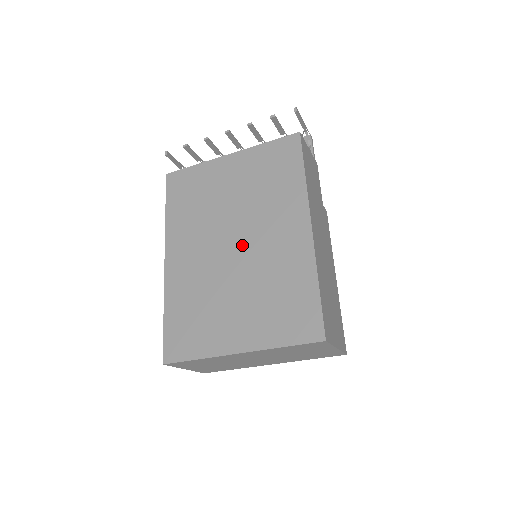
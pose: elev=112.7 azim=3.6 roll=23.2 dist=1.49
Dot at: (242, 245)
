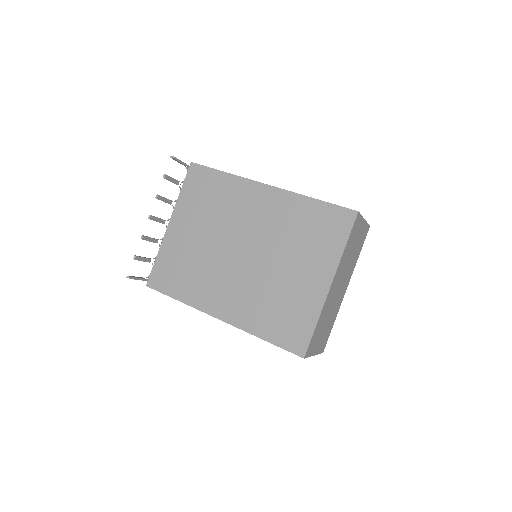
Dot at: (248, 245)
